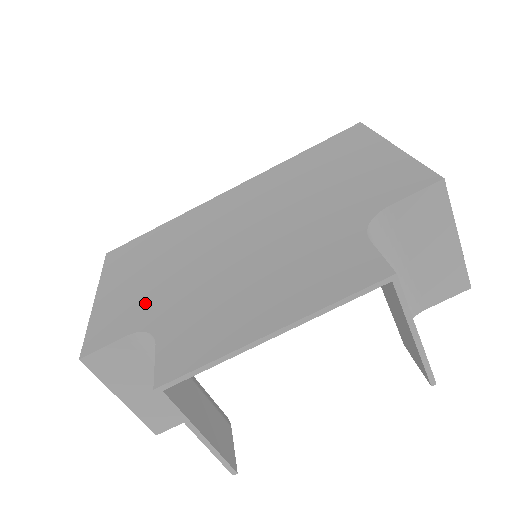
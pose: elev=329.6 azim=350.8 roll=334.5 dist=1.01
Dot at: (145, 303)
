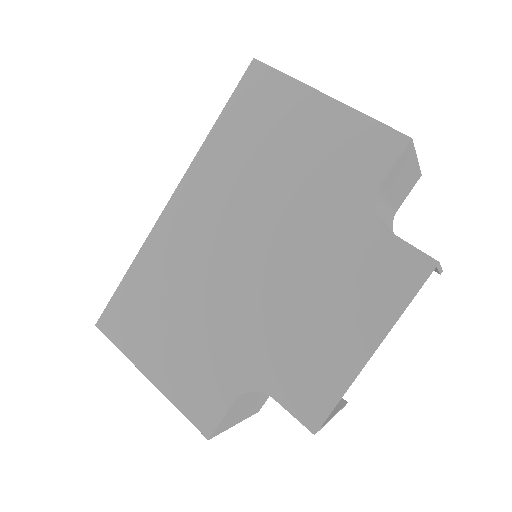
Dot at: (217, 366)
